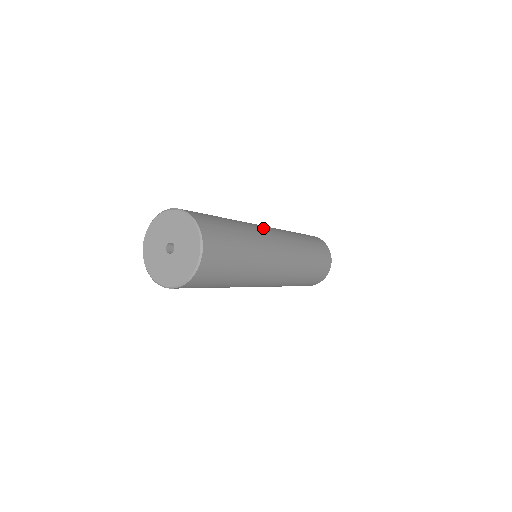
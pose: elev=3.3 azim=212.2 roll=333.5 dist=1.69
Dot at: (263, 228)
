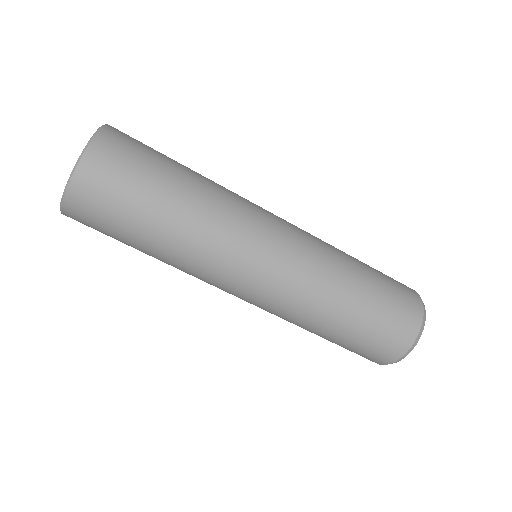
Dot at: (257, 205)
